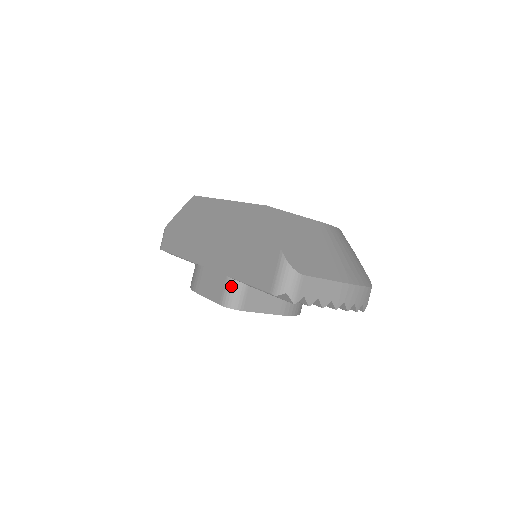
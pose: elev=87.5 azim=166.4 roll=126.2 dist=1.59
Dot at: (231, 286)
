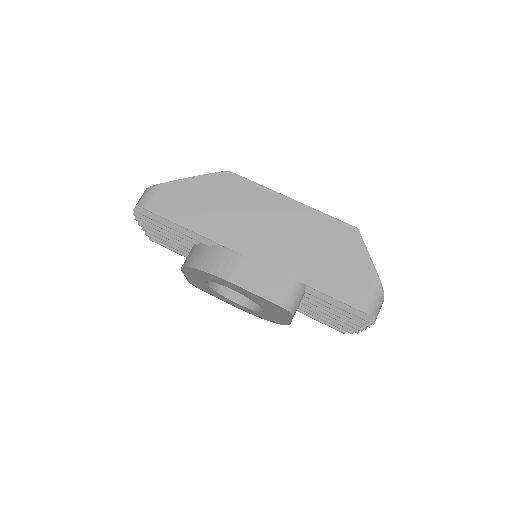
Dot at: (296, 290)
